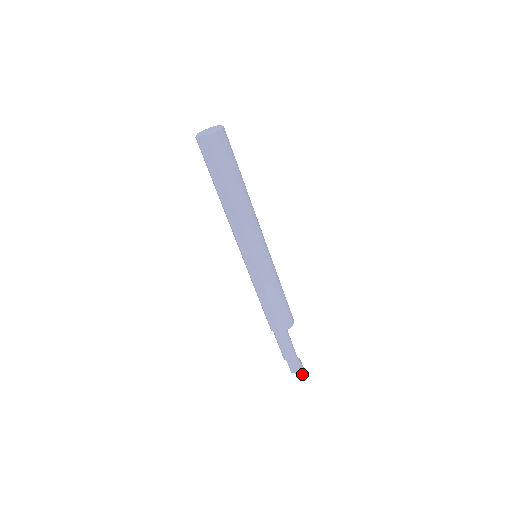
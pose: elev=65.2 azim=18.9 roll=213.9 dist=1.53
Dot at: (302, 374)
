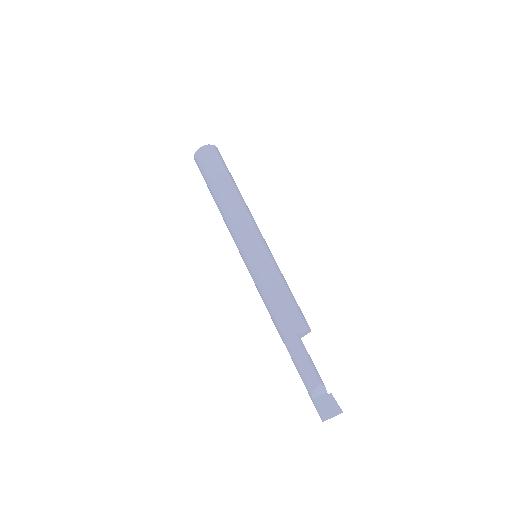
Dot at: (338, 413)
